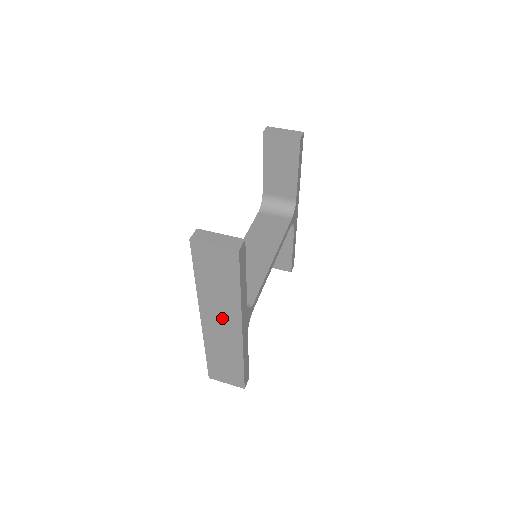
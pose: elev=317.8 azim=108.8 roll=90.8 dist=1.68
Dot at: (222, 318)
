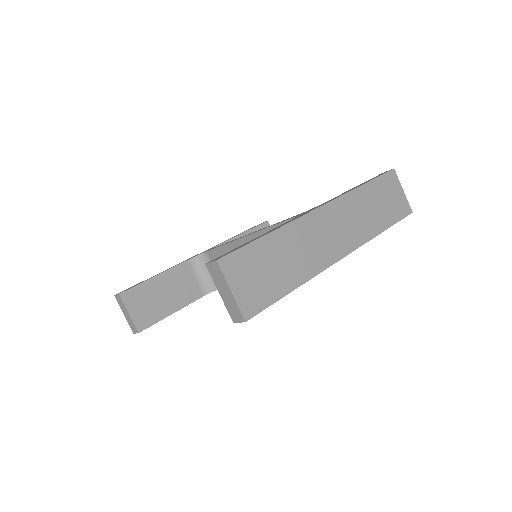
Dot at: occluded
